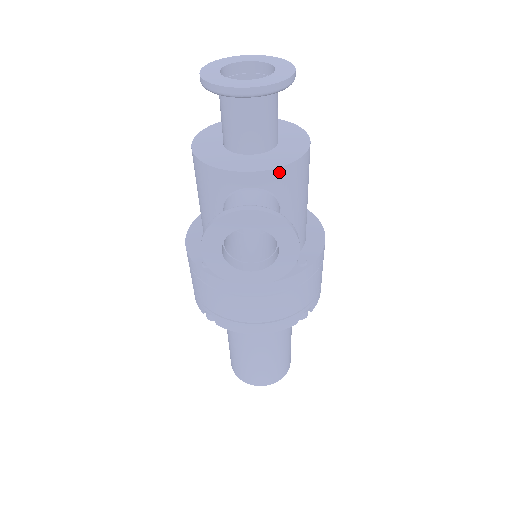
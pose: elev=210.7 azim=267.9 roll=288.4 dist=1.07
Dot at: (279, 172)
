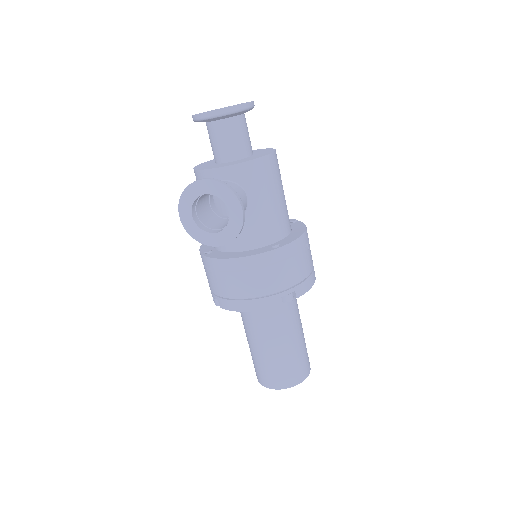
Dot at: (240, 167)
